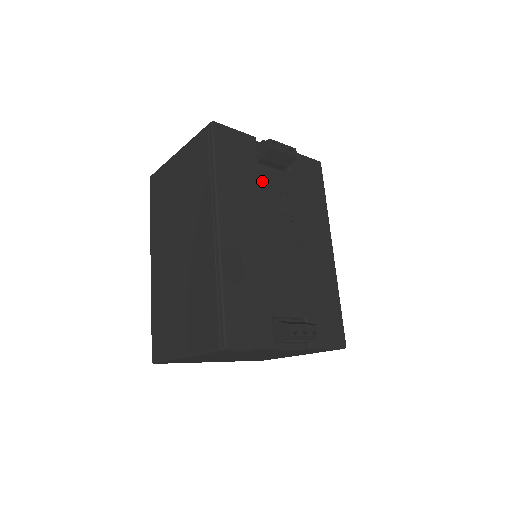
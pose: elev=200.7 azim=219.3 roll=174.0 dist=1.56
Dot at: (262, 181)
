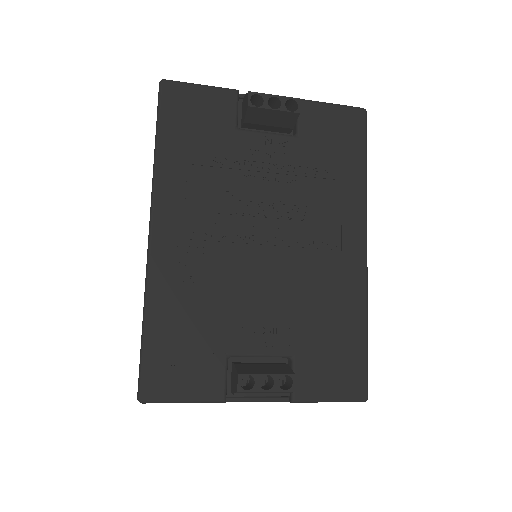
Dot at: (239, 157)
